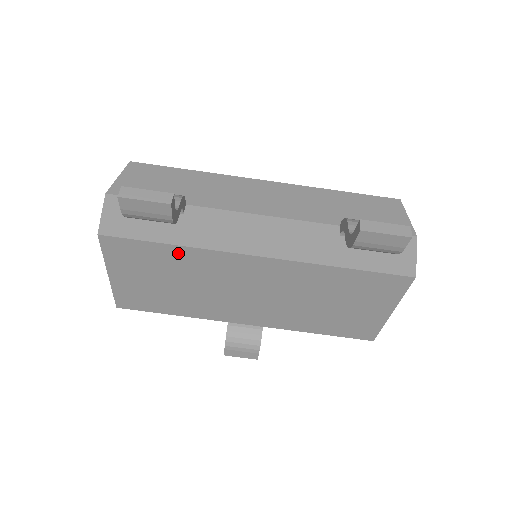
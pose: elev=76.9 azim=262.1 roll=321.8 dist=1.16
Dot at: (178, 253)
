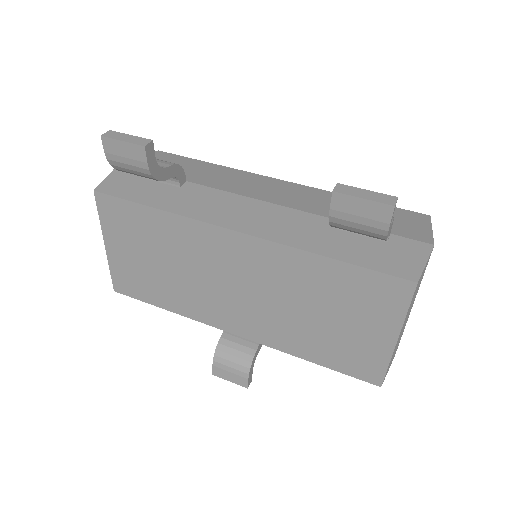
Dot at: (162, 220)
